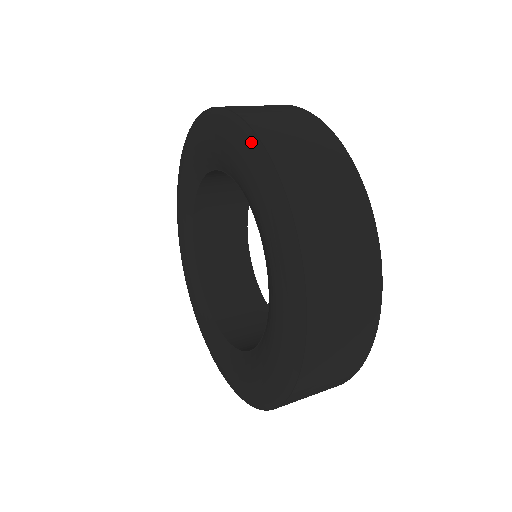
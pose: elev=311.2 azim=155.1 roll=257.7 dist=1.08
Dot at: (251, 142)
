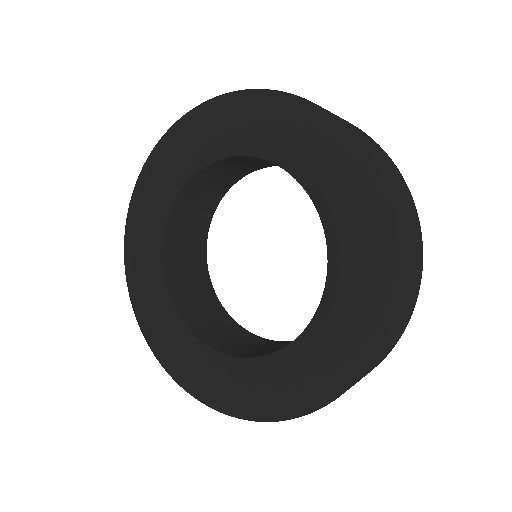
Dot at: (390, 249)
